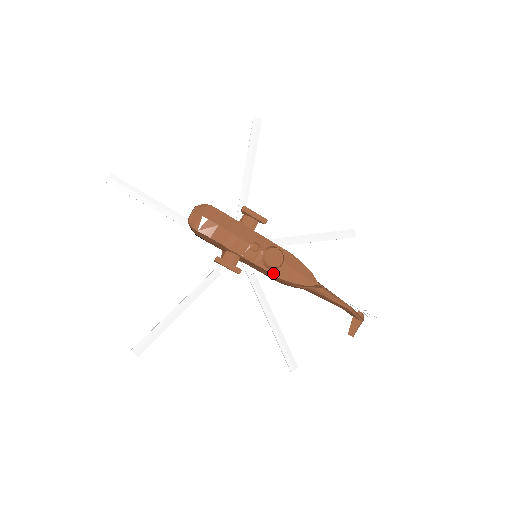
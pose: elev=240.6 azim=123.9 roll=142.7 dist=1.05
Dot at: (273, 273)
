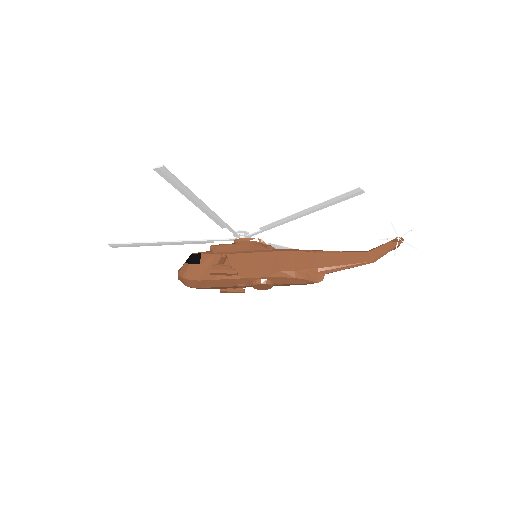
Dot at: occluded
